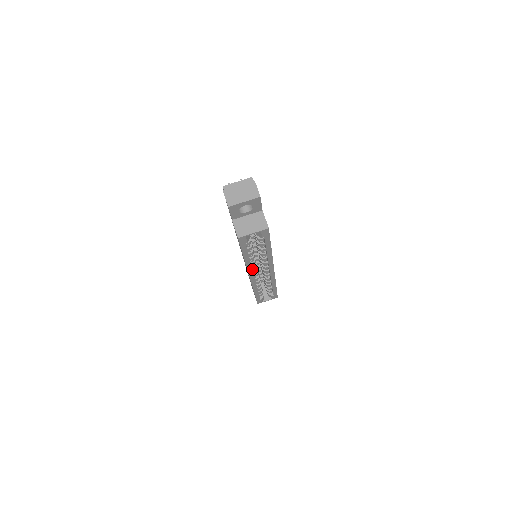
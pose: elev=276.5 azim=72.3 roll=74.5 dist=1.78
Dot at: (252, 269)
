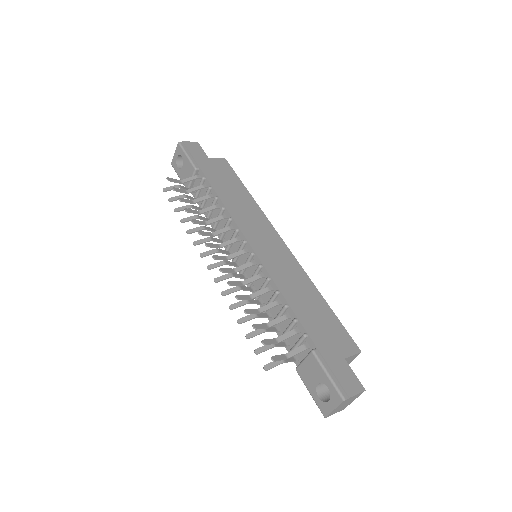
Dot at: occluded
